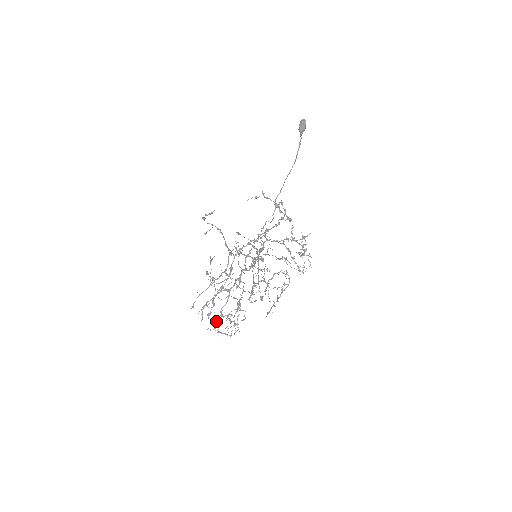
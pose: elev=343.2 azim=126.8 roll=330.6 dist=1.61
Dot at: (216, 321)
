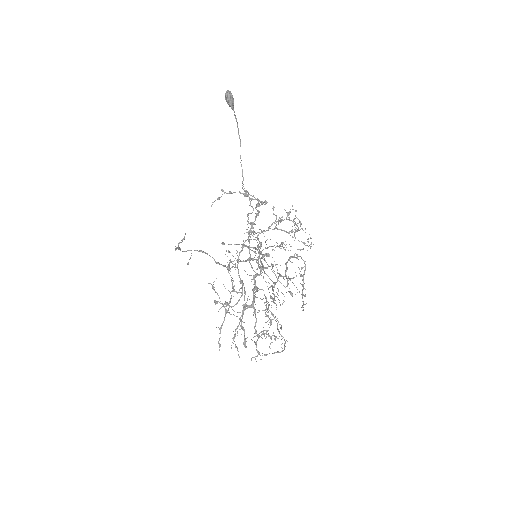
Dot at: (256, 345)
